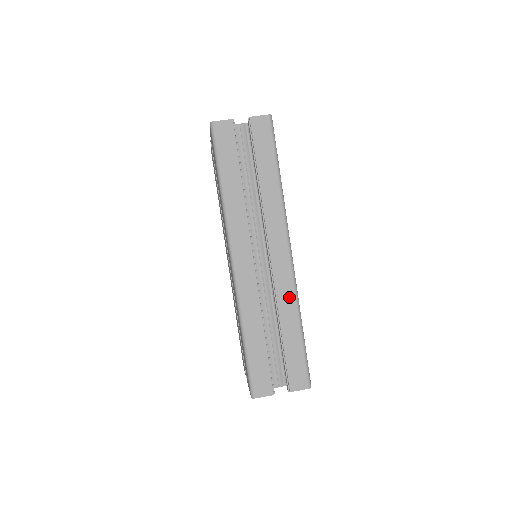
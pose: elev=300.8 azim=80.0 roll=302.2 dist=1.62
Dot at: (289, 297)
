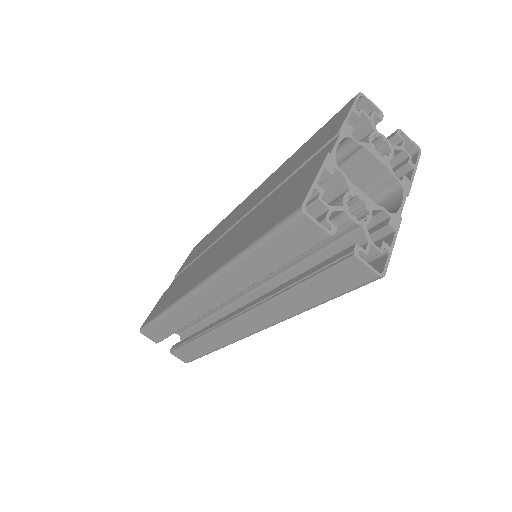
Dot at: (221, 340)
